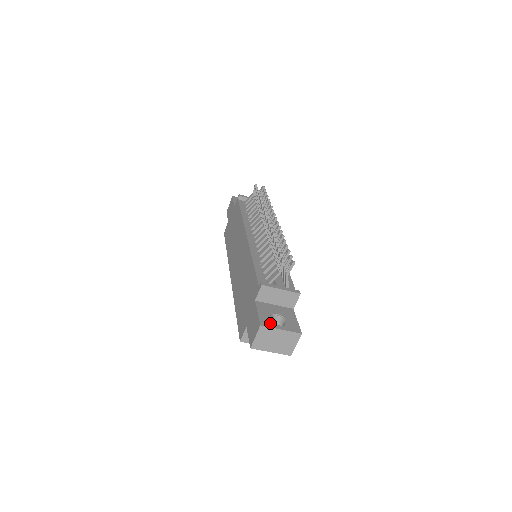
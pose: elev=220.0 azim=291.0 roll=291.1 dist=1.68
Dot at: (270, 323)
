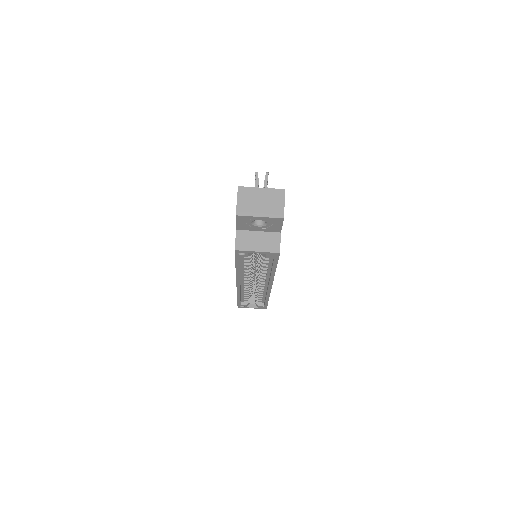
Dot at: occluded
